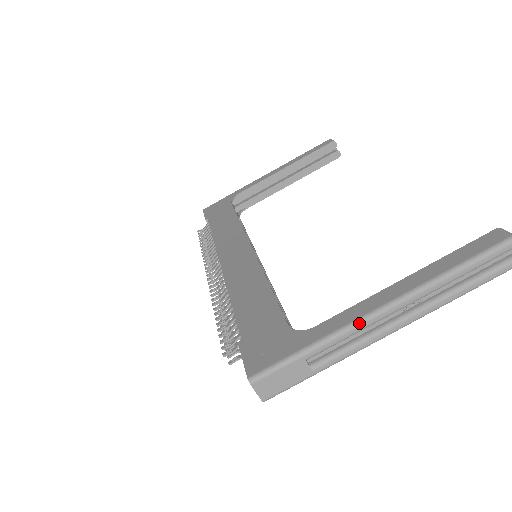
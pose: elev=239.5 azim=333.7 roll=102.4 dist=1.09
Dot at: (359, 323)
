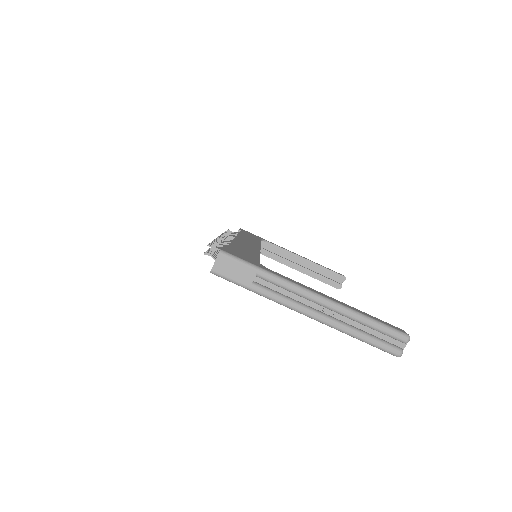
Dot at: (300, 287)
